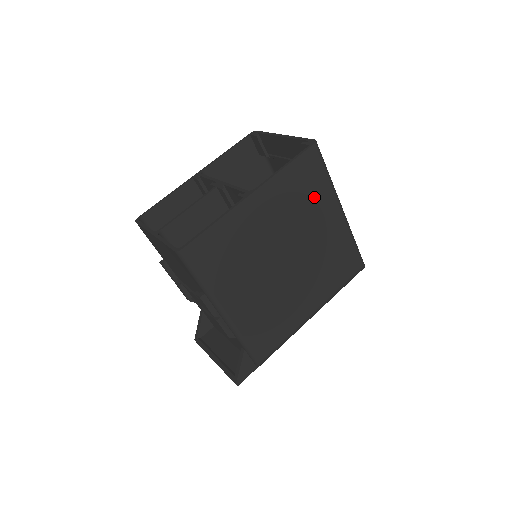
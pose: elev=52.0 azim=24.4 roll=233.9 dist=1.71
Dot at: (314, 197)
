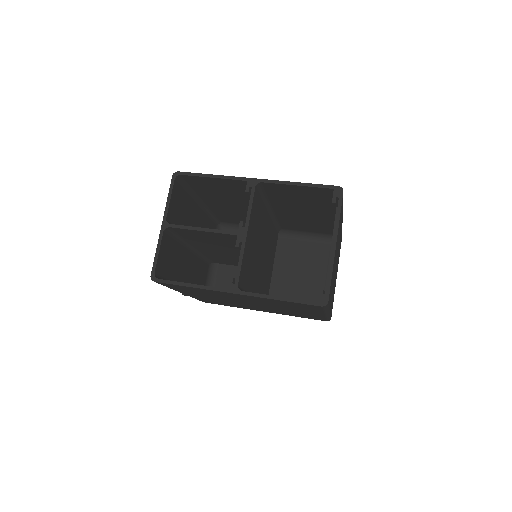
Dot at: (300, 308)
